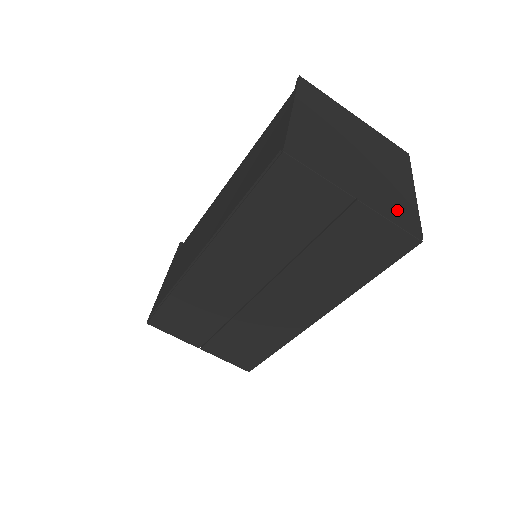
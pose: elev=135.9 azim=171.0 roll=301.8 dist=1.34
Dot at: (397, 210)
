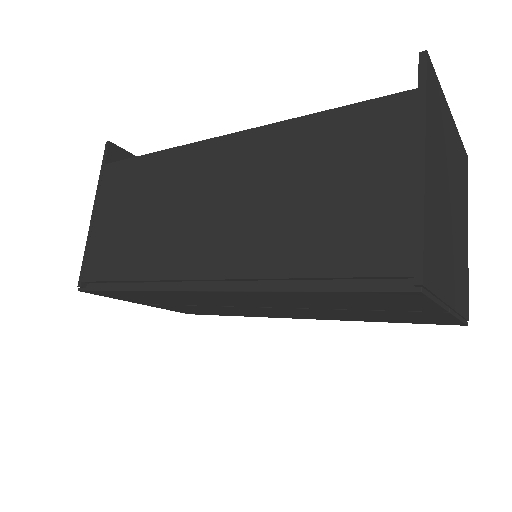
Dot at: (462, 292)
